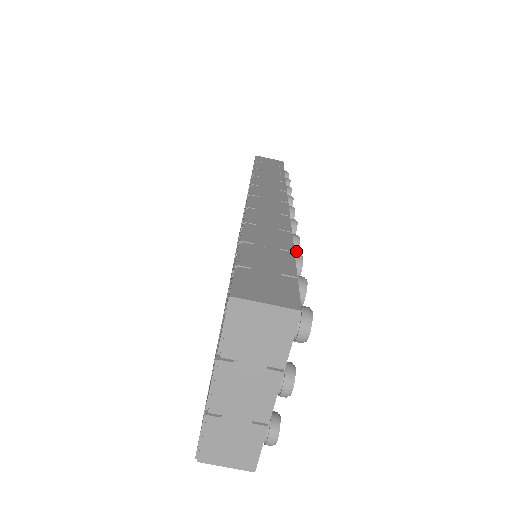
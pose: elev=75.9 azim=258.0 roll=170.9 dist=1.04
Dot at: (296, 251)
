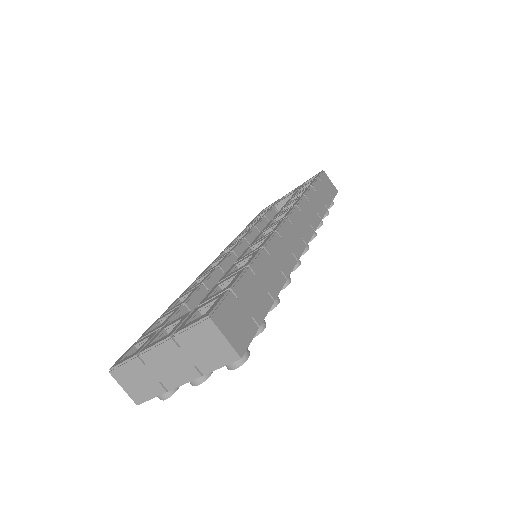
Dot at: occluded
